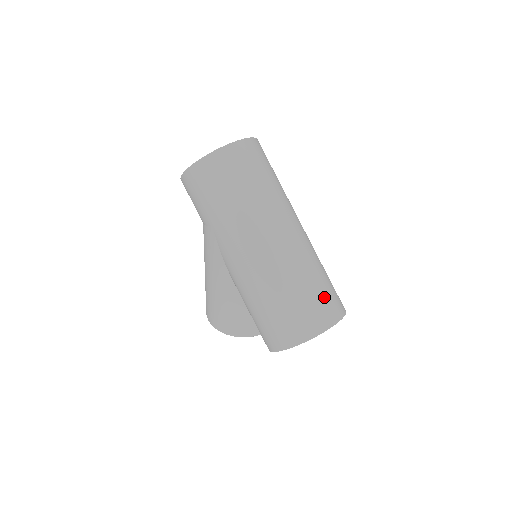
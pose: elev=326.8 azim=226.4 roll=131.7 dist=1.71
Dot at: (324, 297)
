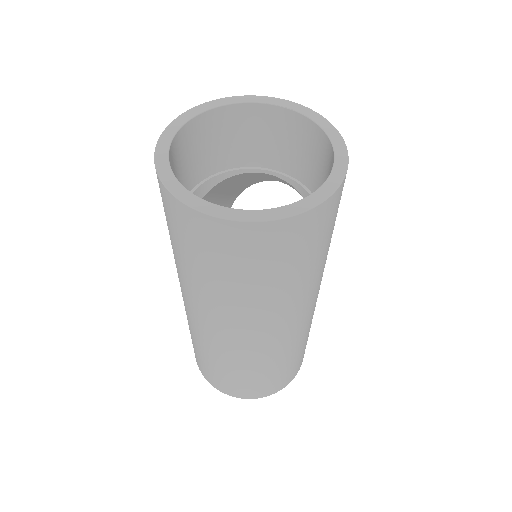
Dot at: (242, 384)
